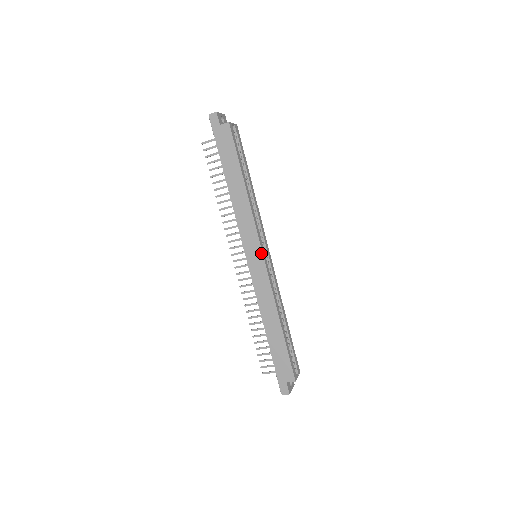
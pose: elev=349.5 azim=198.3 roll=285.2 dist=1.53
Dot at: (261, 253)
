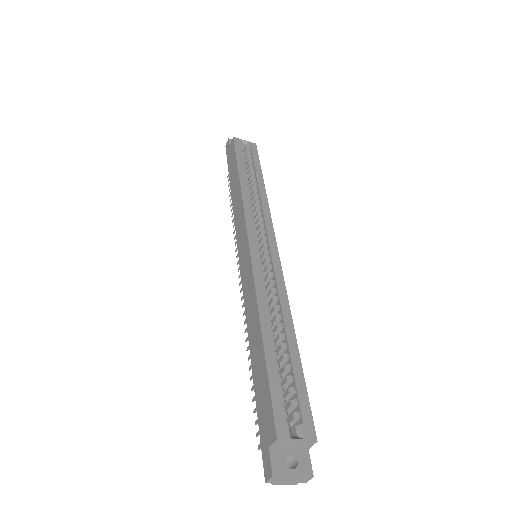
Dot at: (247, 241)
